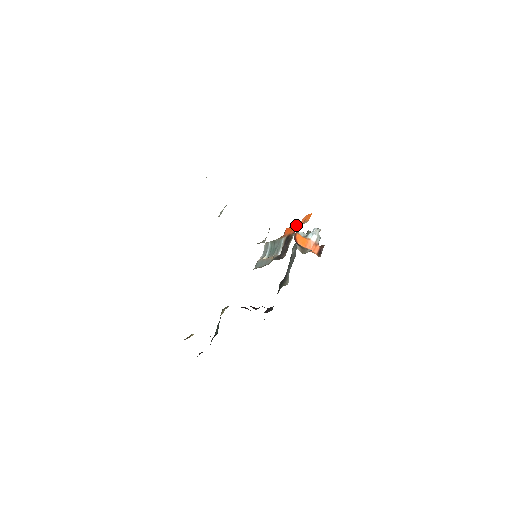
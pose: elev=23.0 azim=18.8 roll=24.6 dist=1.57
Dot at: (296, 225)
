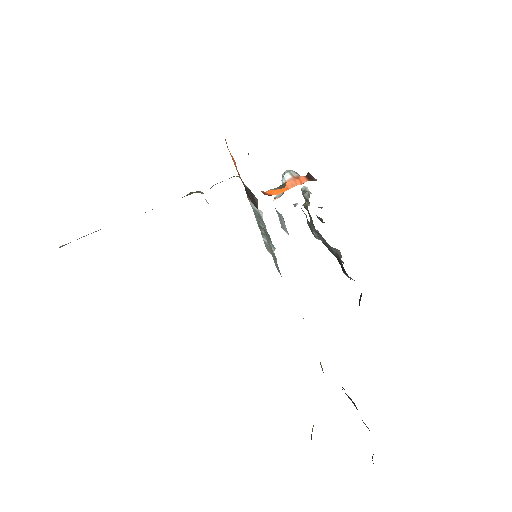
Dot at: occluded
